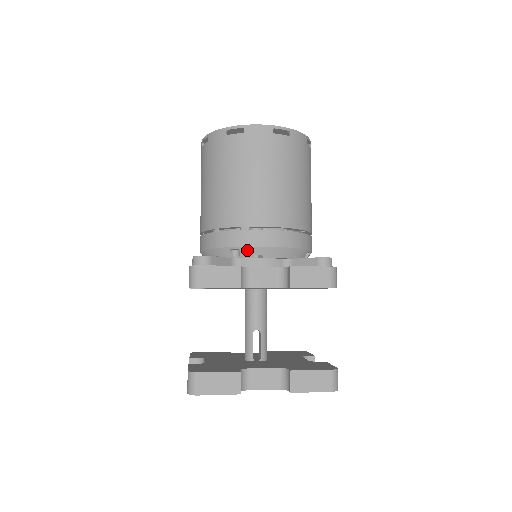
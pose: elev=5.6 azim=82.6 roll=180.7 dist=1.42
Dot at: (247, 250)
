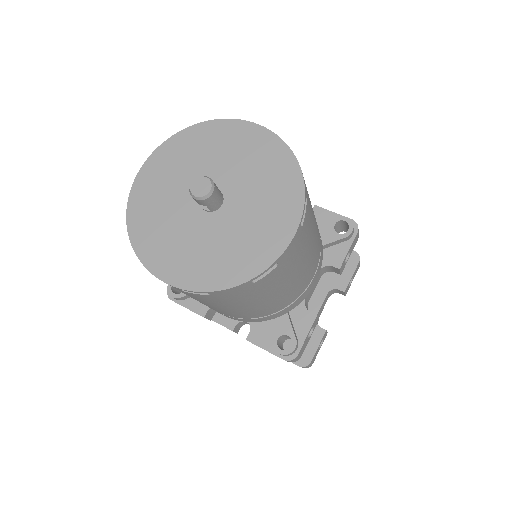
Dot at: occluded
